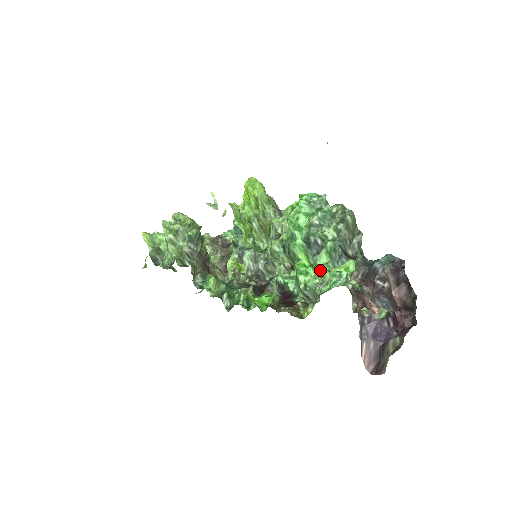
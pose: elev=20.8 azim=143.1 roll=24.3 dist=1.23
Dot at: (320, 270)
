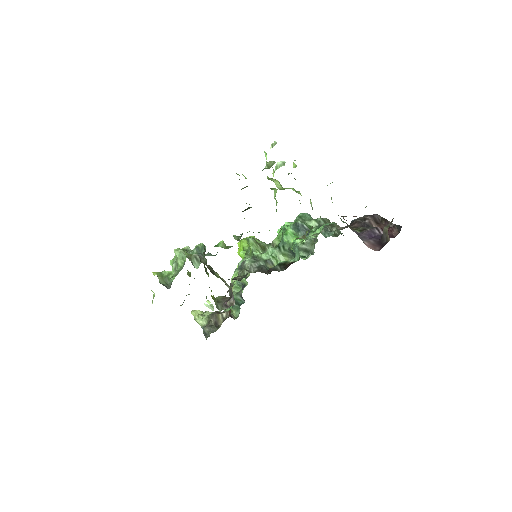
Dot at: occluded
